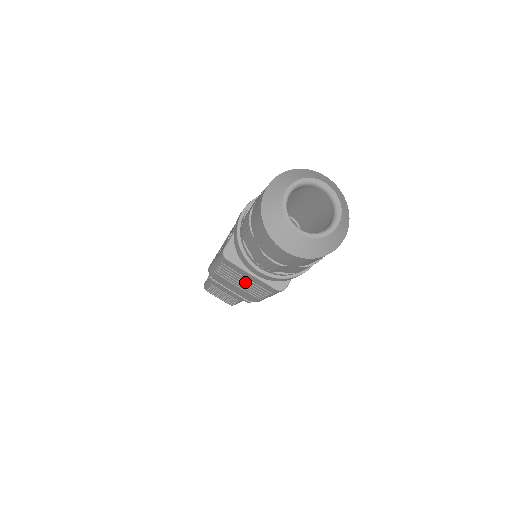
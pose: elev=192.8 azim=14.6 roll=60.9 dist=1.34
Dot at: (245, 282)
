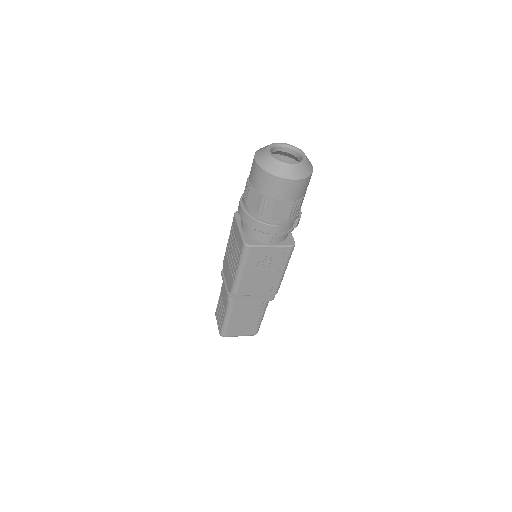
Dot at: (234, 250)
